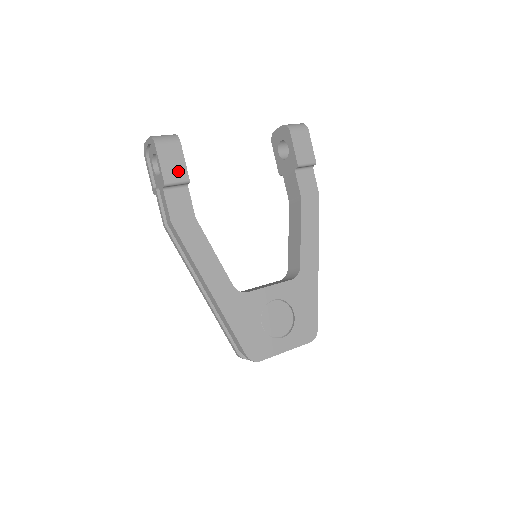
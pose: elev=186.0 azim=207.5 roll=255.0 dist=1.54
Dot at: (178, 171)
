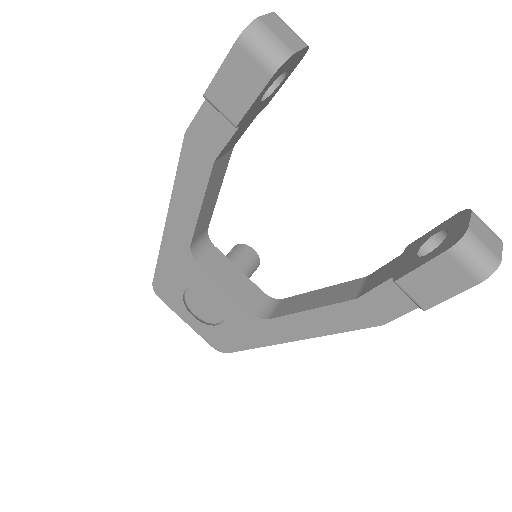
Dot at: (233, 102)
